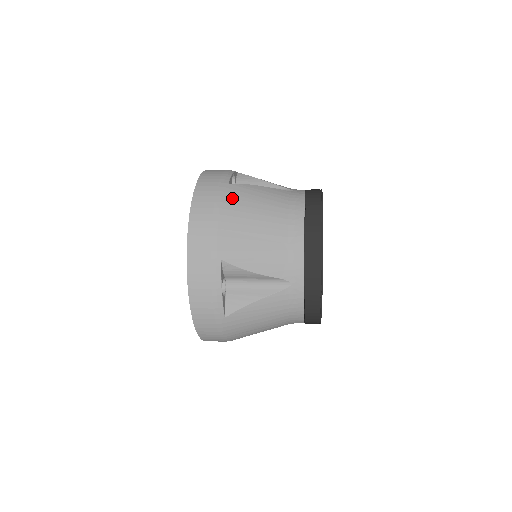
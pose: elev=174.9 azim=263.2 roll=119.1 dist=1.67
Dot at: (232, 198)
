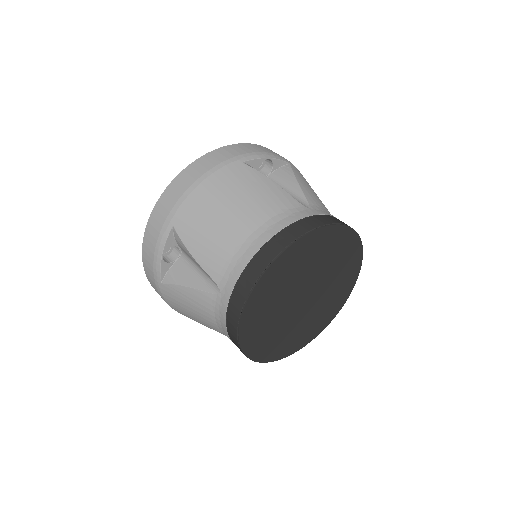
Dot at: (227, 176)
